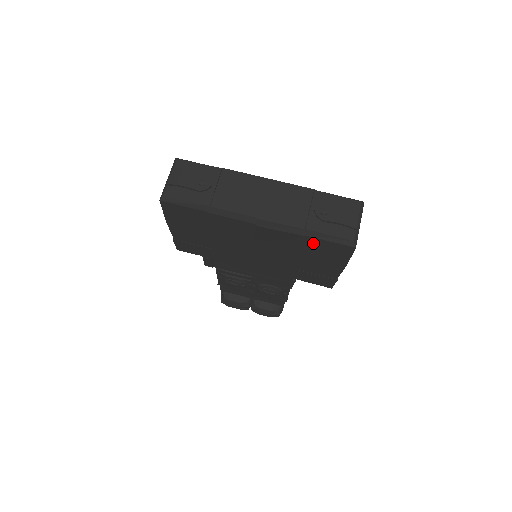
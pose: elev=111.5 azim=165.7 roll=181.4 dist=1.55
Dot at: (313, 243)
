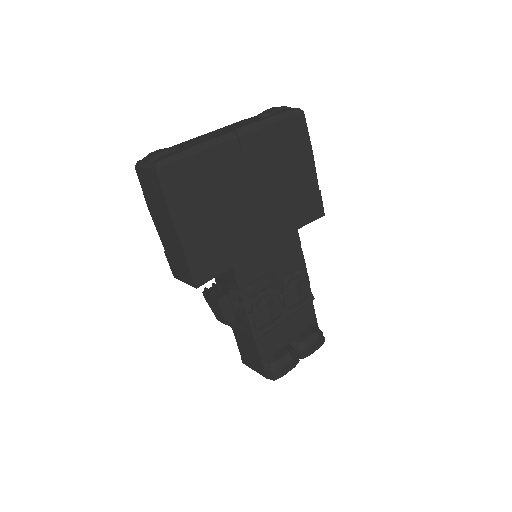
Dot at: (281, 133)
